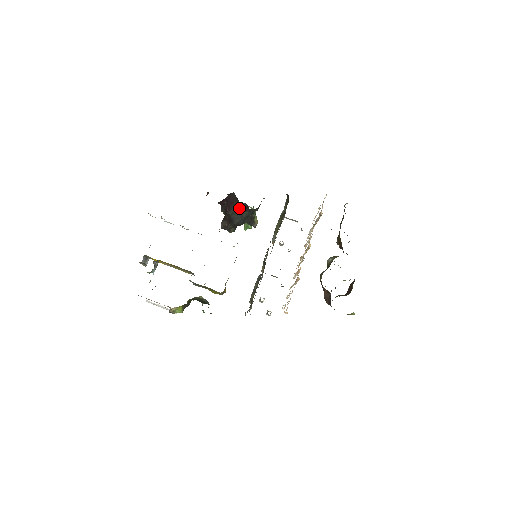
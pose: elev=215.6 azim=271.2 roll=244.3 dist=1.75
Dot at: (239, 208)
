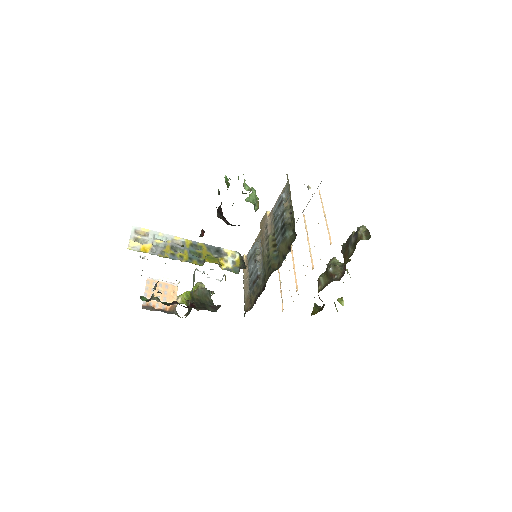
Dot at: occluded
